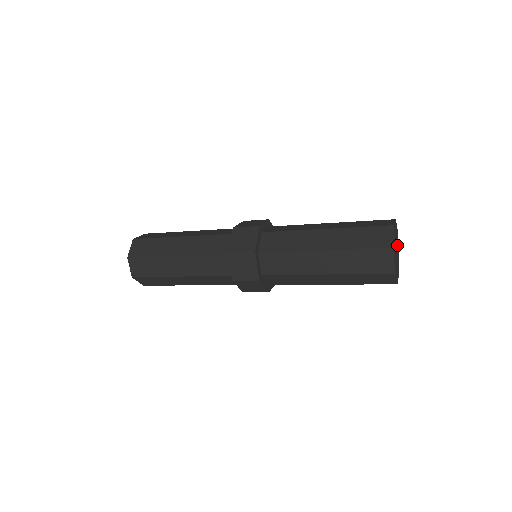
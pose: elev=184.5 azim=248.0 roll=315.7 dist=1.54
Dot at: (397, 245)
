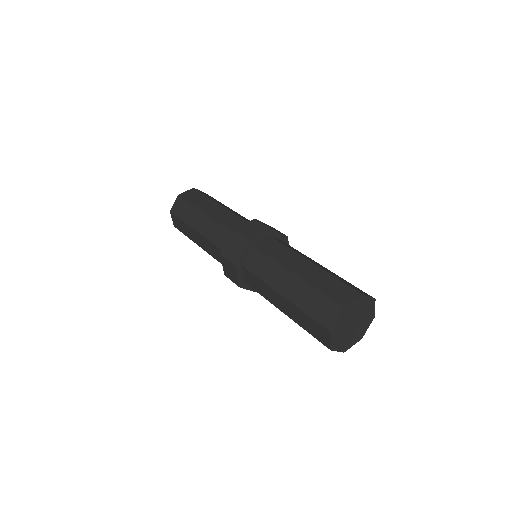
Dot at: (360, 310)
